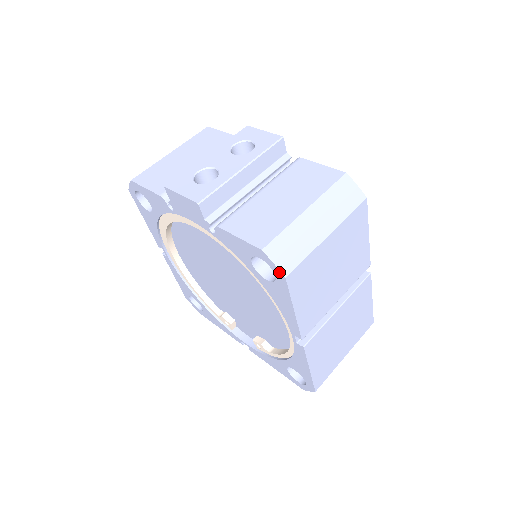
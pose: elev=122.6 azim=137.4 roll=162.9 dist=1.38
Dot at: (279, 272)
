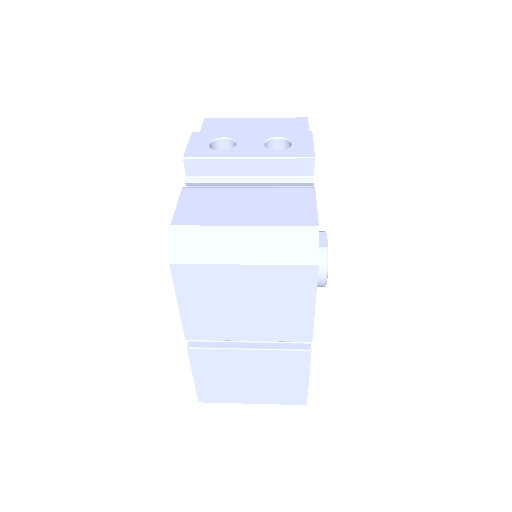
Dot at: (170, 255)
